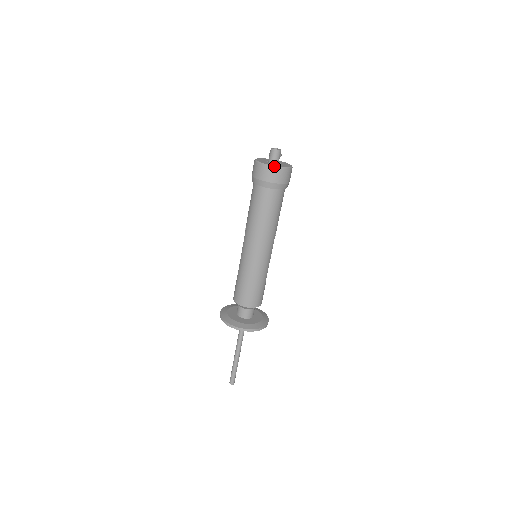
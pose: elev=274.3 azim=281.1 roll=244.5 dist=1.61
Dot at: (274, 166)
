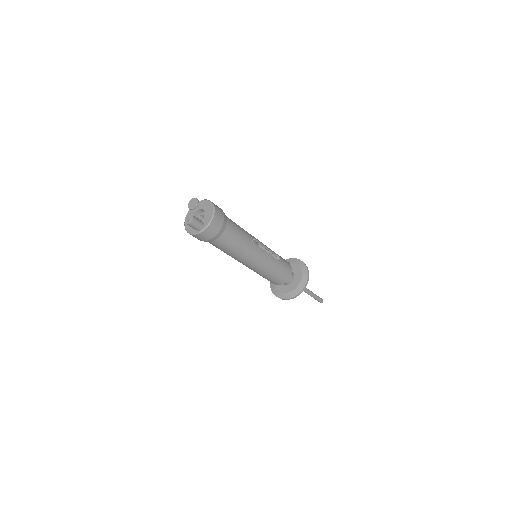
Dot at: (201, 231)
